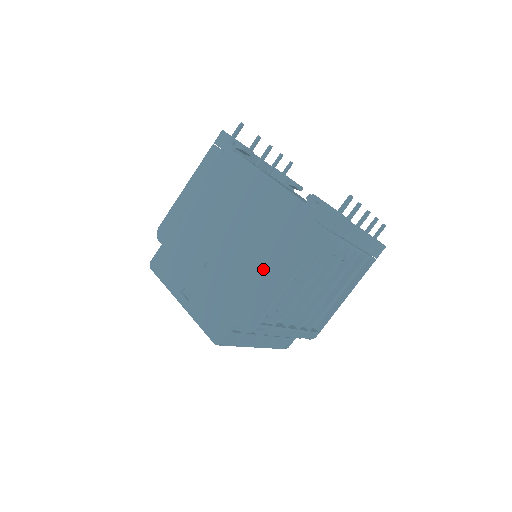
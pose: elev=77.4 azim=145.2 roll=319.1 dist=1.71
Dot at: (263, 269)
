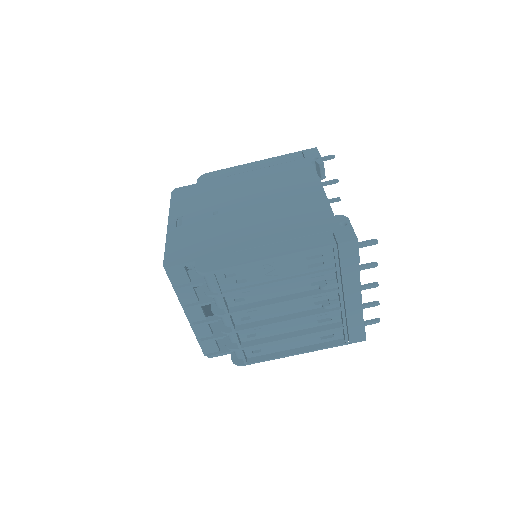
Dot at: (257, 239)
